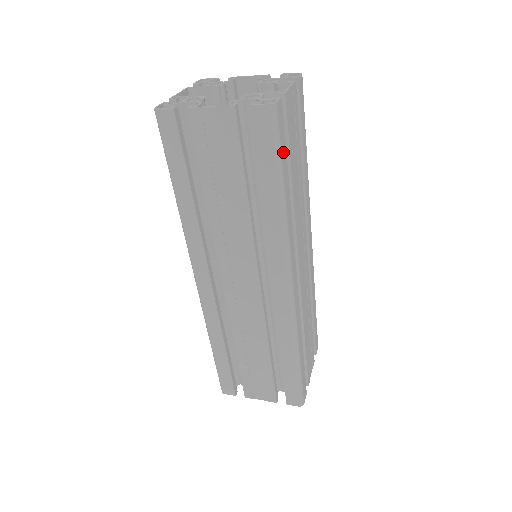
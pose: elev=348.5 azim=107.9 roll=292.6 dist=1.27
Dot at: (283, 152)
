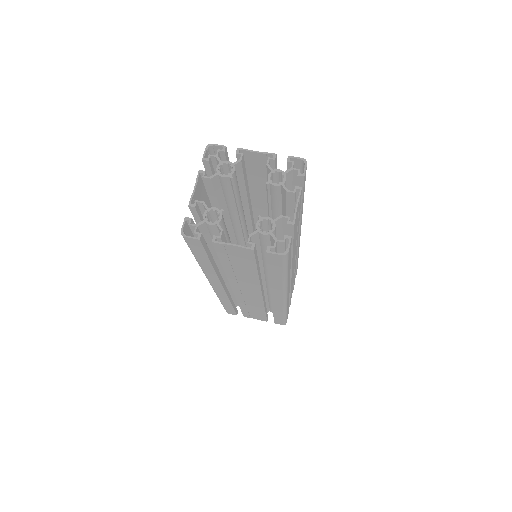
Dot at: (289, 260)
